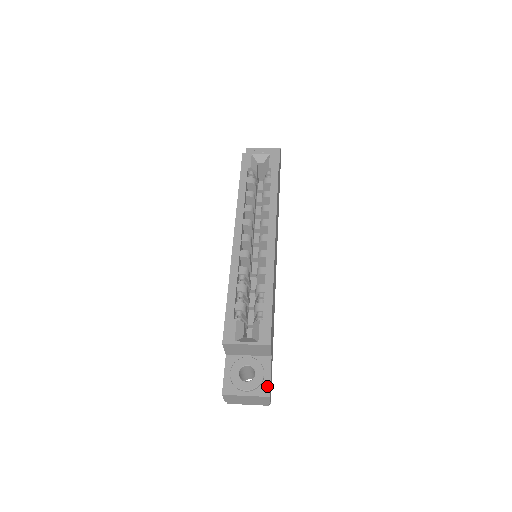
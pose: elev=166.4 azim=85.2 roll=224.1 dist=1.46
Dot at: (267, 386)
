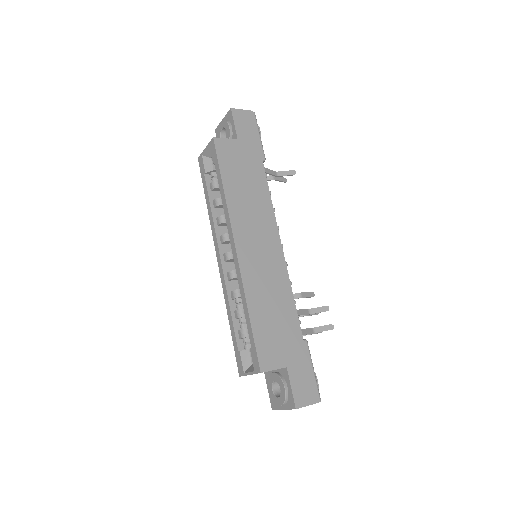
Dot at: (291, 399)
